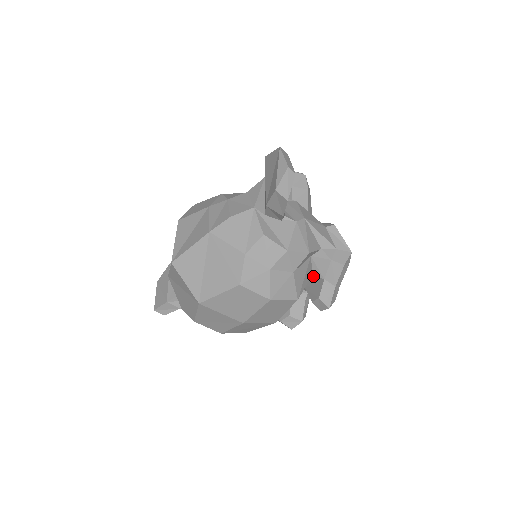
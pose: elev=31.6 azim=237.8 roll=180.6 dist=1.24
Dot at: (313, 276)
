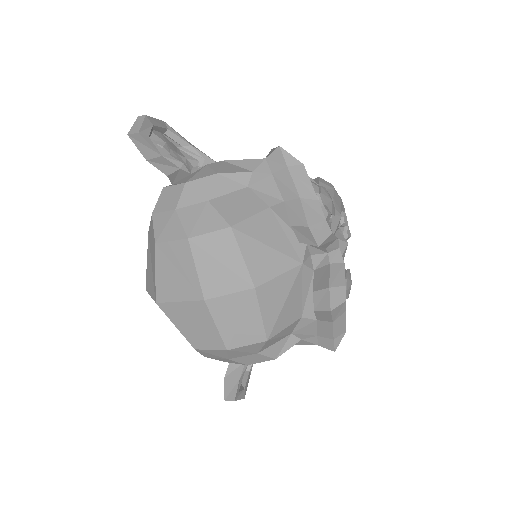
Dot at: (275, 210)
